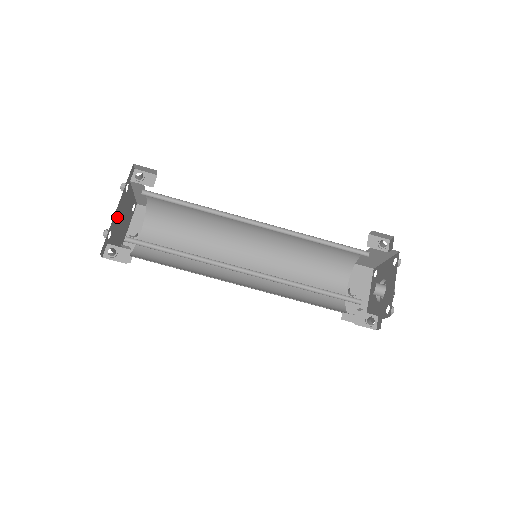
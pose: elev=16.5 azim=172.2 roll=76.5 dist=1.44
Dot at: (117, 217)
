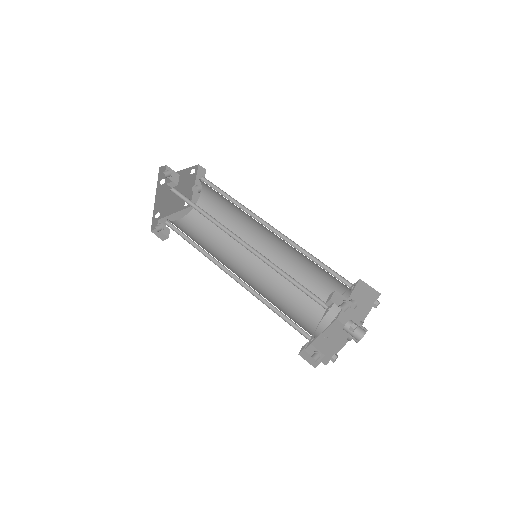
Dot at: (162, 201)
